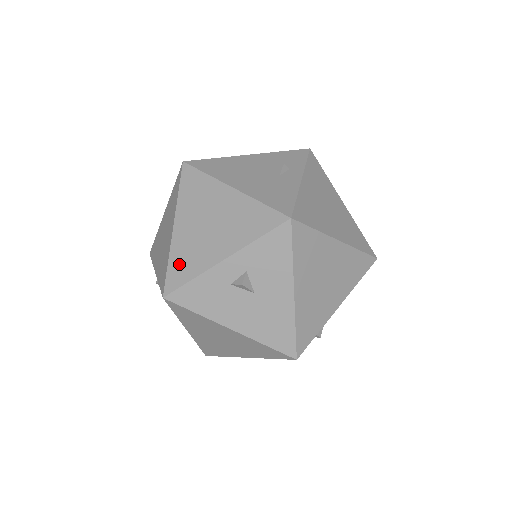
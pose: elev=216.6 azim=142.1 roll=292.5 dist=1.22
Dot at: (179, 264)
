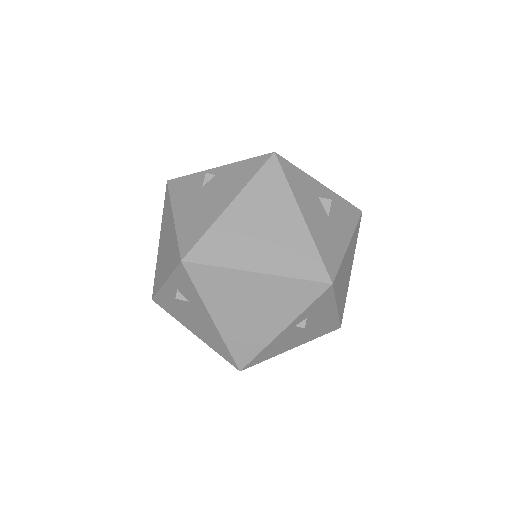
Dot at: occluded
